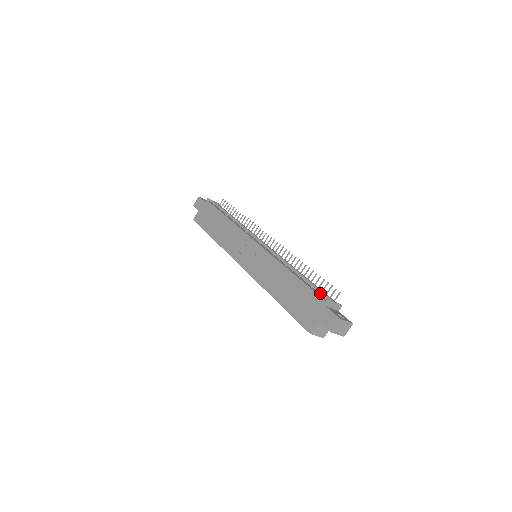
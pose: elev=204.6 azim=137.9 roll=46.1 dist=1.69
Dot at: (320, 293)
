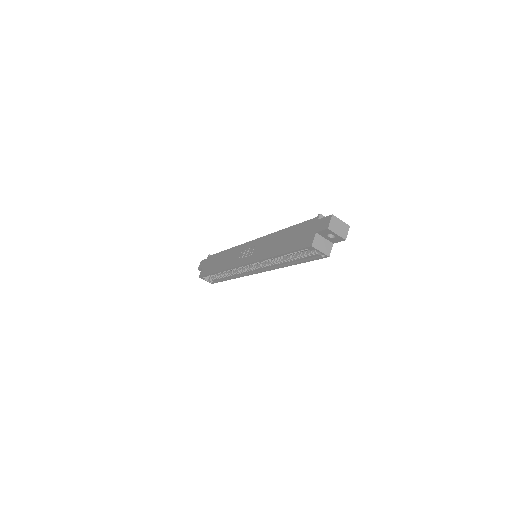
Dot at: occluded
